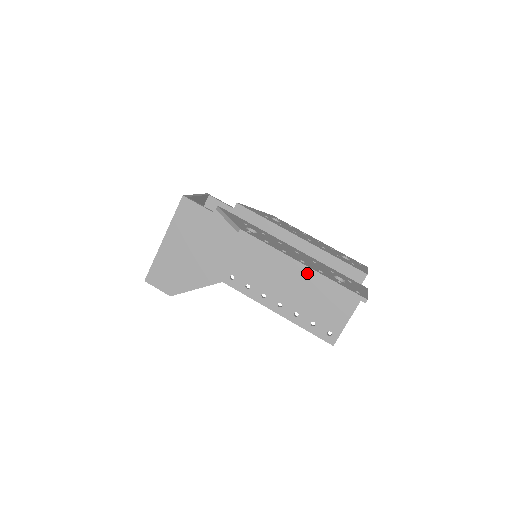
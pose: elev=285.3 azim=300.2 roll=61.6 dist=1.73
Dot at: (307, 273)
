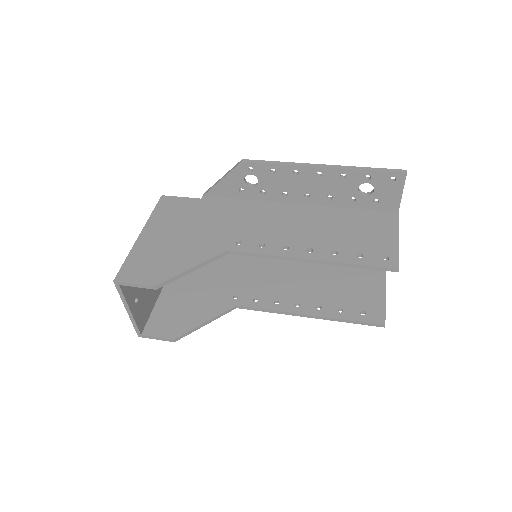
Dot at: (326, 215)
